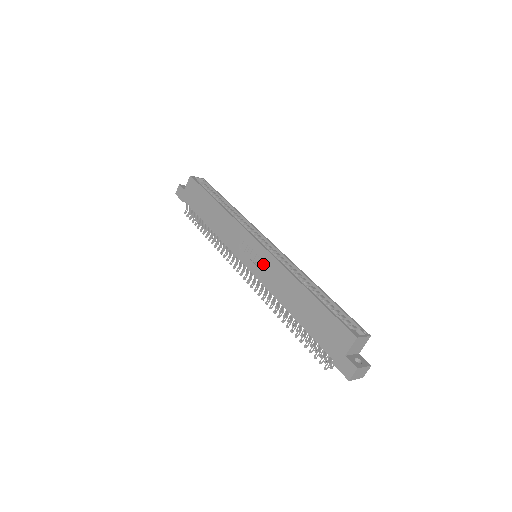
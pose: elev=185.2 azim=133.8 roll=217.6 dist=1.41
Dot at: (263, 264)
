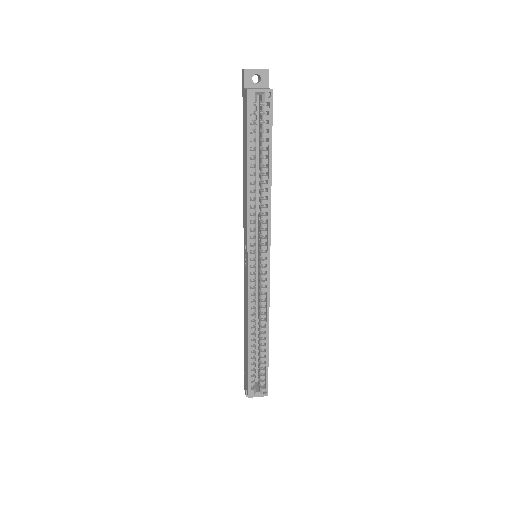
Dot at: (245, 281)
